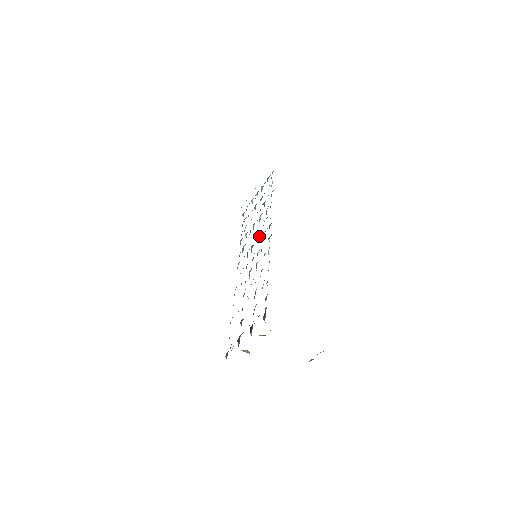
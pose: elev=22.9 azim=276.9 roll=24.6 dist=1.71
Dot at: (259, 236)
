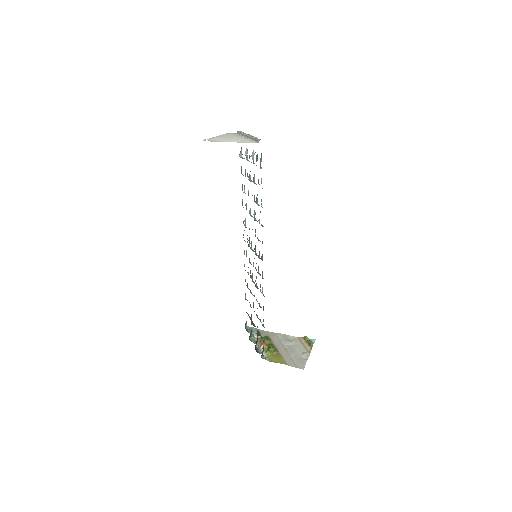
Dot at: (255, 246)
